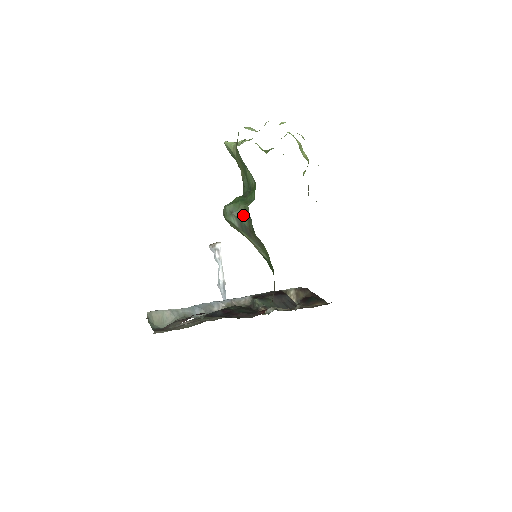
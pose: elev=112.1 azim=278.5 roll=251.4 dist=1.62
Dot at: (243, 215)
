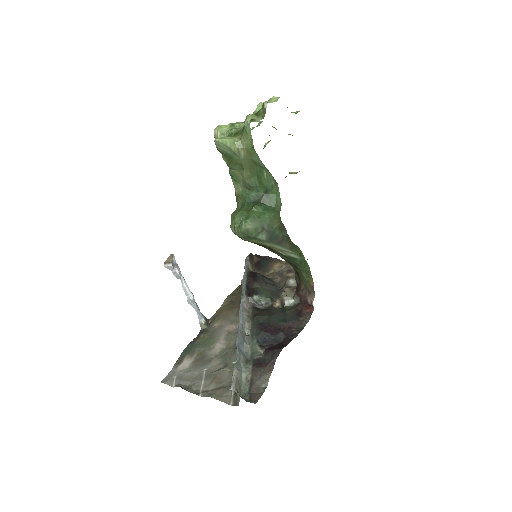
Dot at: (275, 226)
